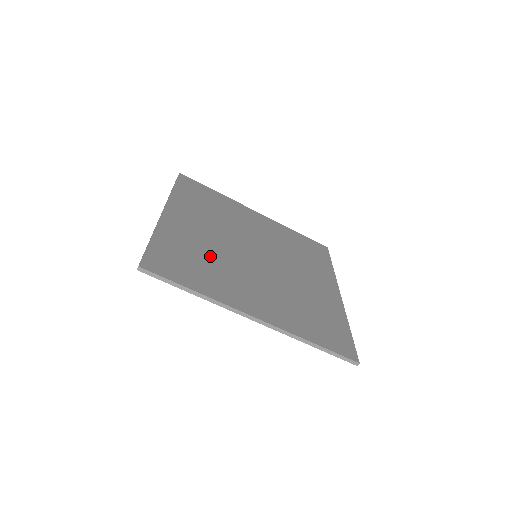
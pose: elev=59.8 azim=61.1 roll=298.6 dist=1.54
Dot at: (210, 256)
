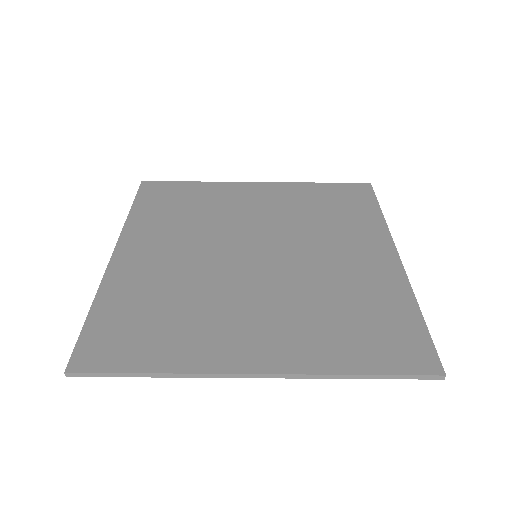
Dot at: (180, 295)
